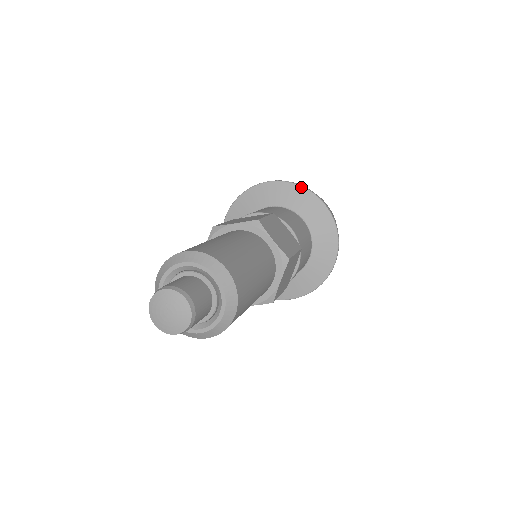
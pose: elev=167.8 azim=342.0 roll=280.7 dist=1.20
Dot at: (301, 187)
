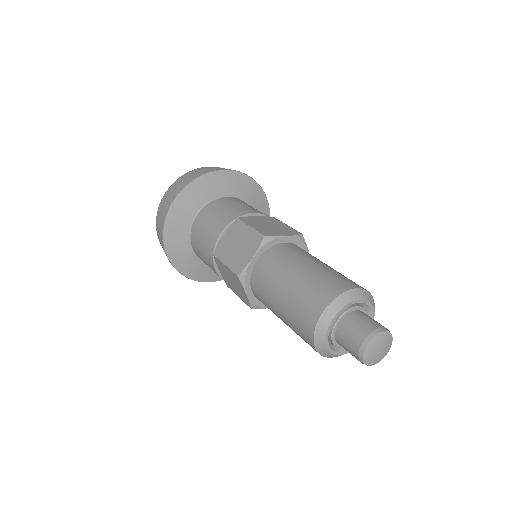
Dot at: (255, 182)
